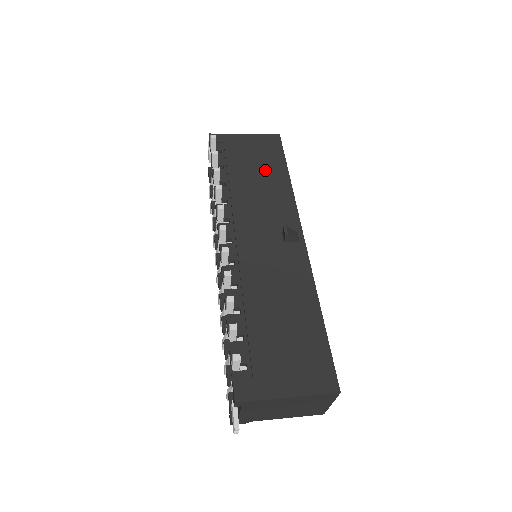
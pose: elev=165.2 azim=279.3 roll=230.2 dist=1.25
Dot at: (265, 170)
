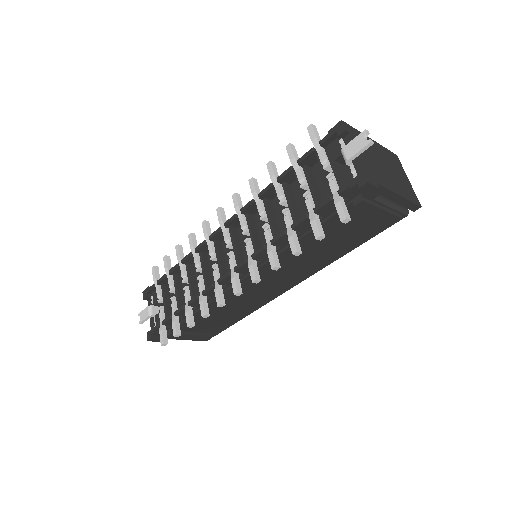
Dot at: occluded
